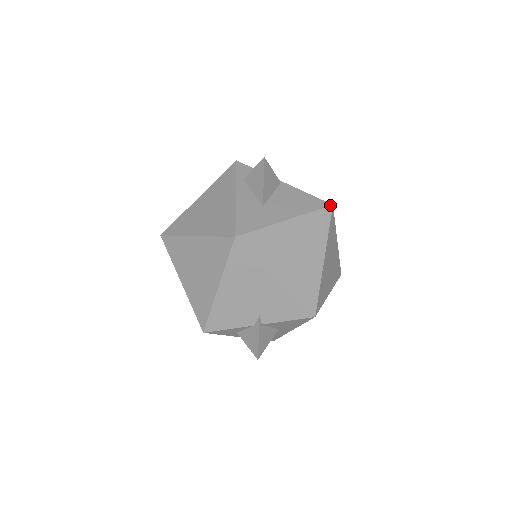
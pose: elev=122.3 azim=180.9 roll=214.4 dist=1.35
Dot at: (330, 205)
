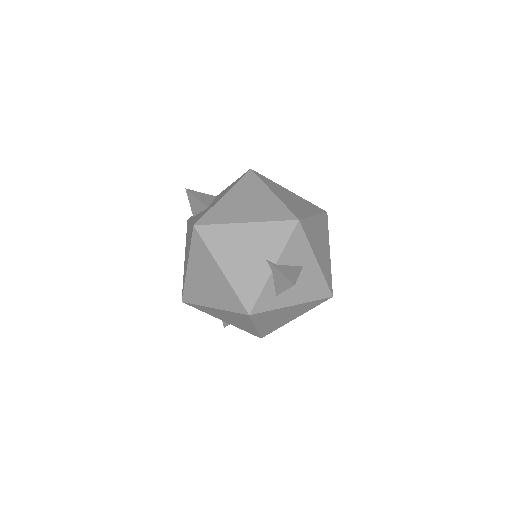
Dot at: (249, 170)
